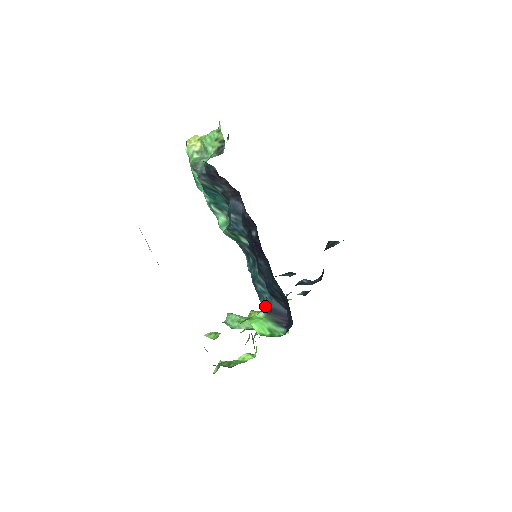
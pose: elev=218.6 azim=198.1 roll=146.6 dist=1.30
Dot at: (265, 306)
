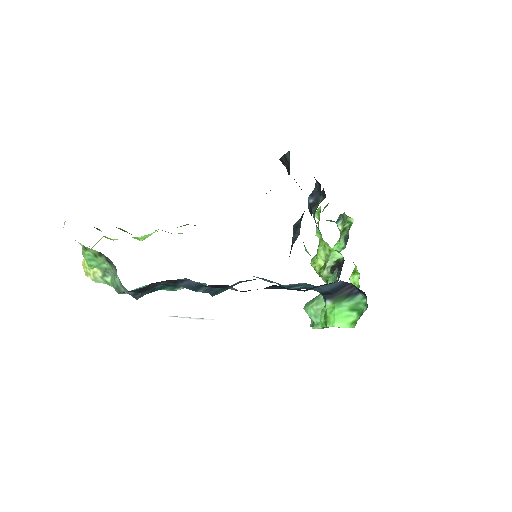
Dot at: (321, 293)
